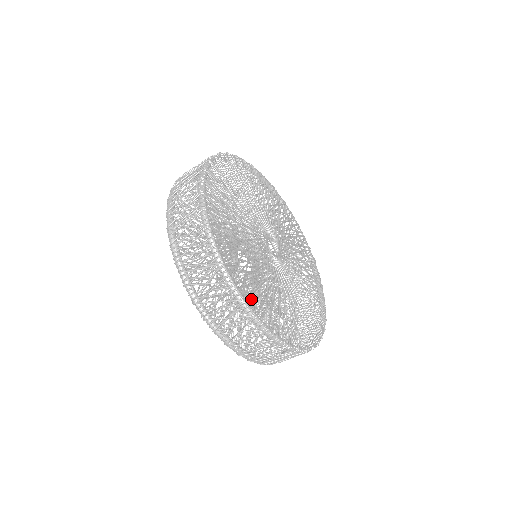
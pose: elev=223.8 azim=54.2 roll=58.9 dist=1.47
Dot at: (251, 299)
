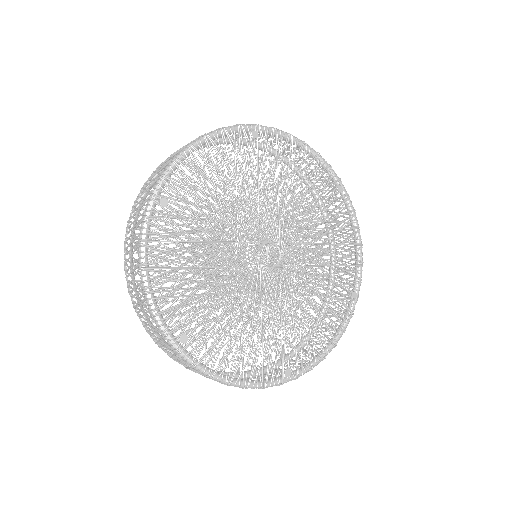
Dot at: occluded
